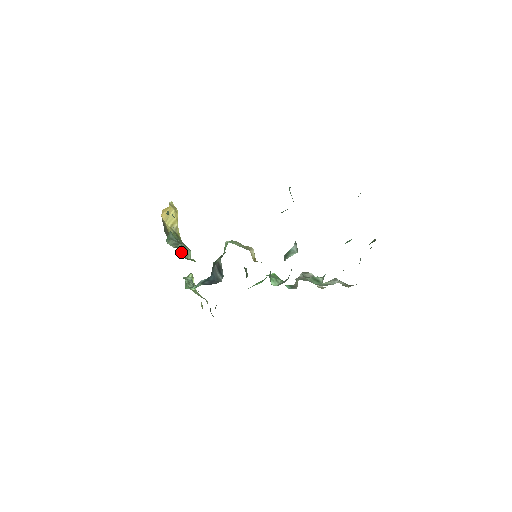
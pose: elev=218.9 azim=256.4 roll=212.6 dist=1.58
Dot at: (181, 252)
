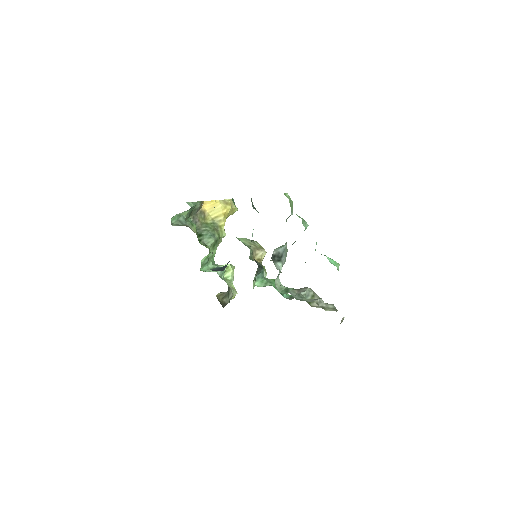
Dot at: (200, 237)
